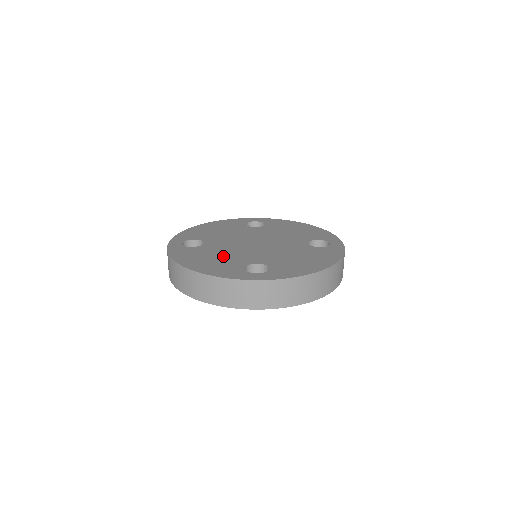
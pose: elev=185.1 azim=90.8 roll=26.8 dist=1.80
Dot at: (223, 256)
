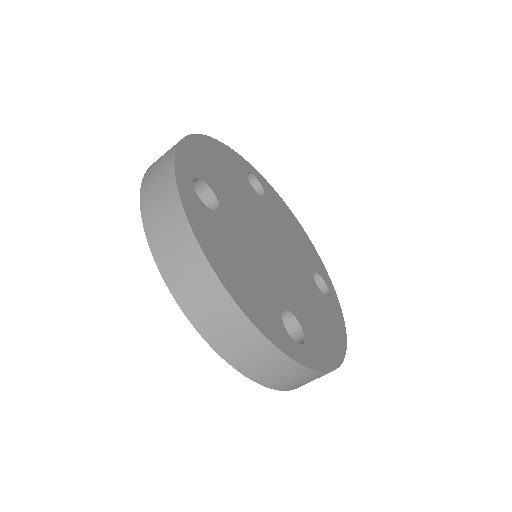
Dot at: (252, 266)
